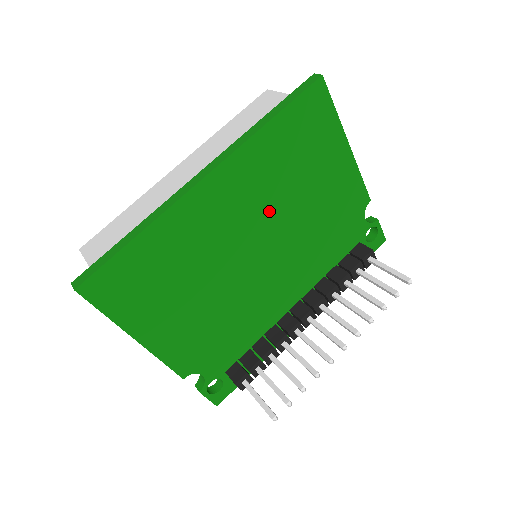
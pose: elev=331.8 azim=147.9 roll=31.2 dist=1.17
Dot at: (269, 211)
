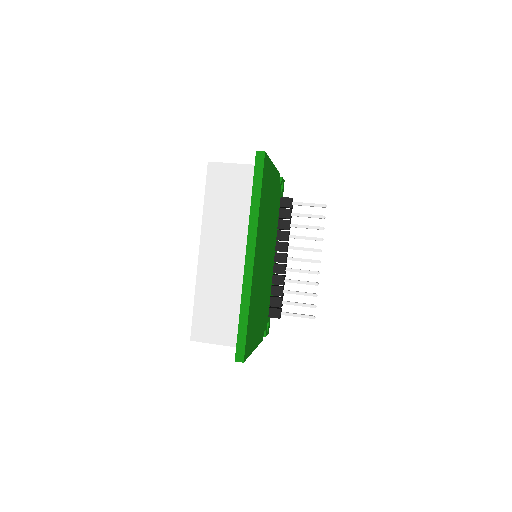
Dot at: (265, 236)
